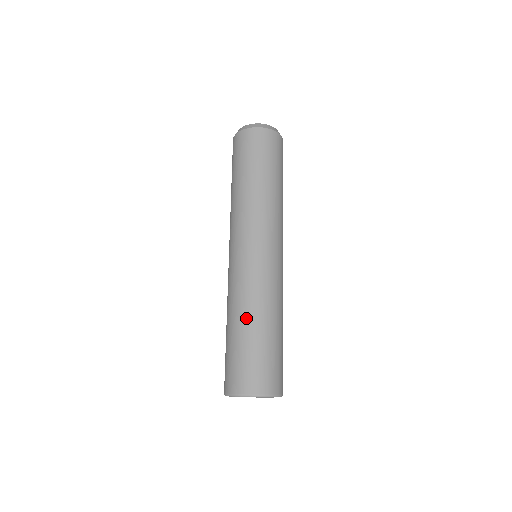
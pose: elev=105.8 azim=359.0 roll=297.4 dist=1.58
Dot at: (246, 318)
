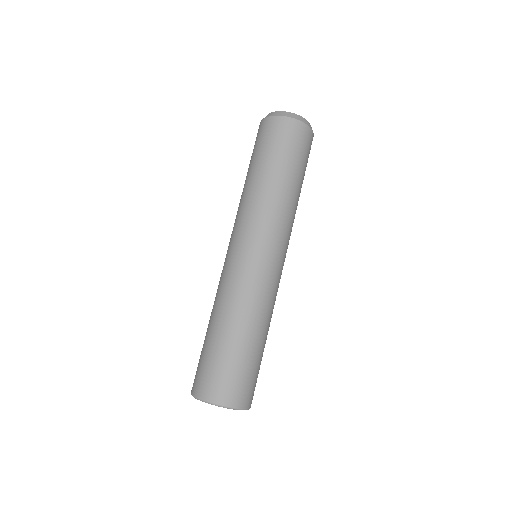
Dot at: (238, 325)
